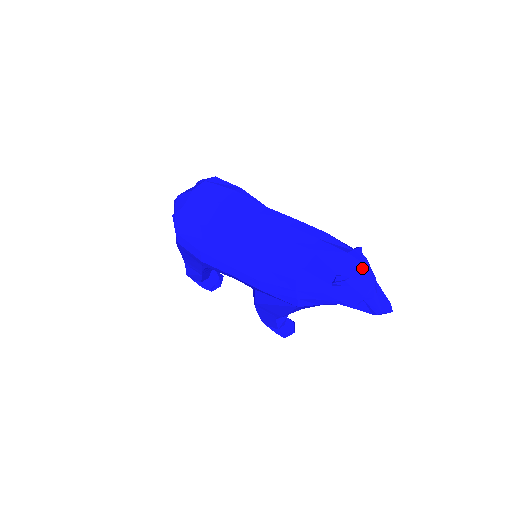
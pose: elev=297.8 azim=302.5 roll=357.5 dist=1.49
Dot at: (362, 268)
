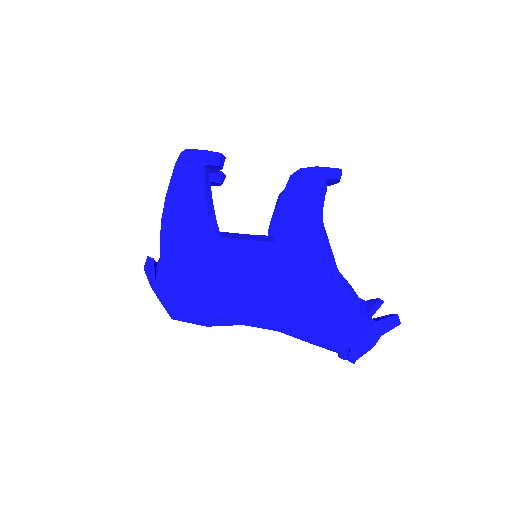
Dot at: occluded
